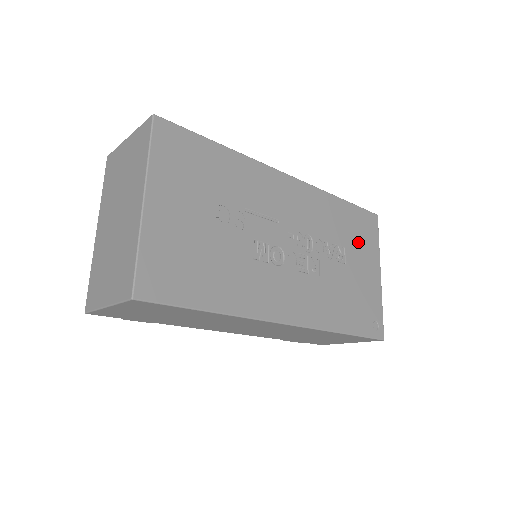
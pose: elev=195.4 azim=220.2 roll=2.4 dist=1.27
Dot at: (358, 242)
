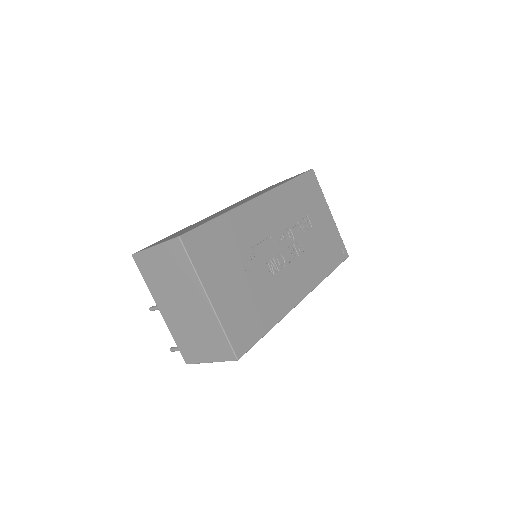
Dot at: (312, 203)
